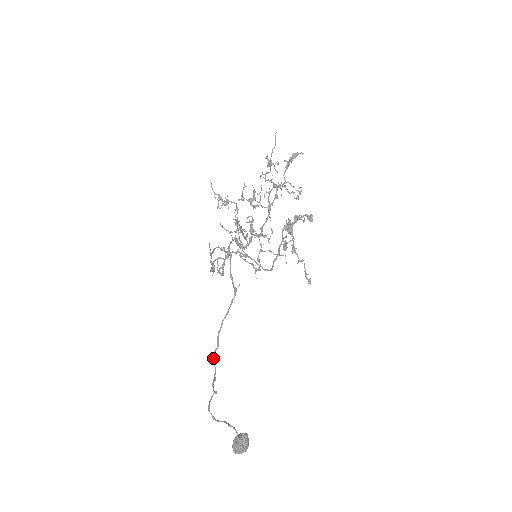
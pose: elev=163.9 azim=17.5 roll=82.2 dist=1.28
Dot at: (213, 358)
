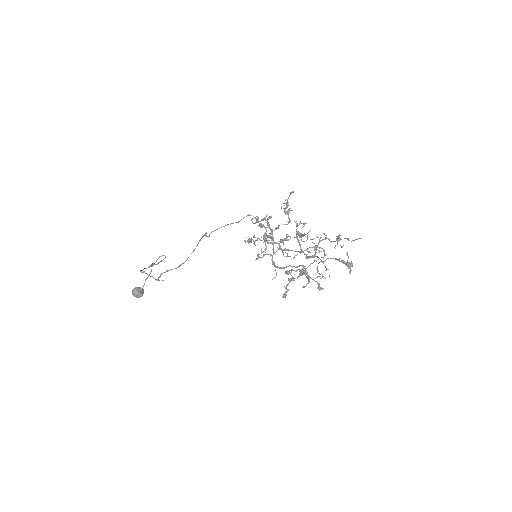
Dot at: (140, 270)
